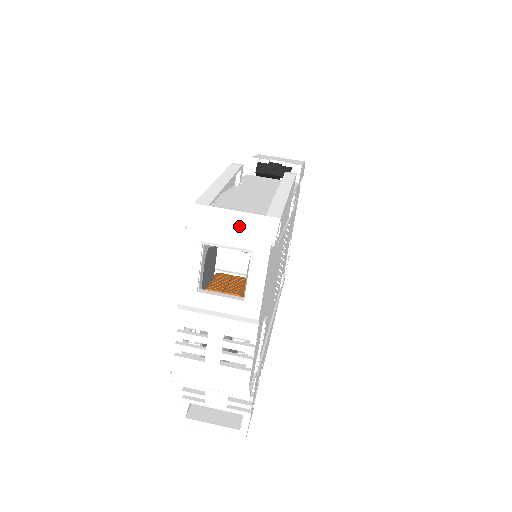
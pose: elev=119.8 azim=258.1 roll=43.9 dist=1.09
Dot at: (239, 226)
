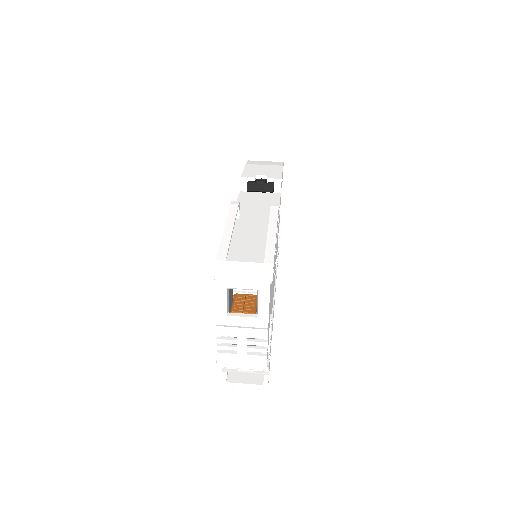
Dot at: (248, 274)
